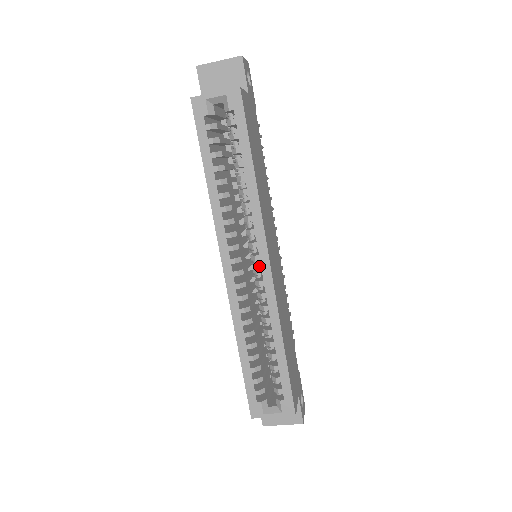
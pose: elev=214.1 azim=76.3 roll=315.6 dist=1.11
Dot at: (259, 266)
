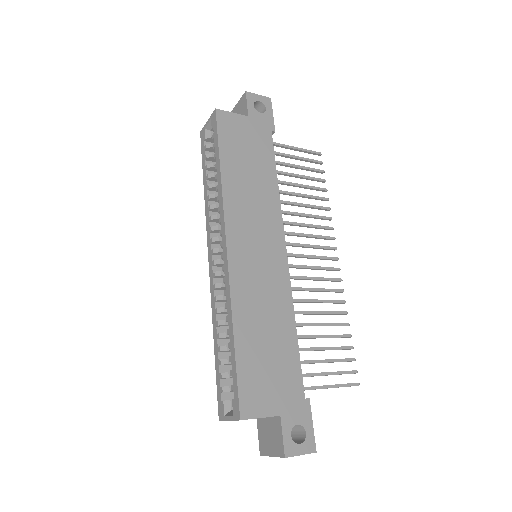
Dot at: occluded
